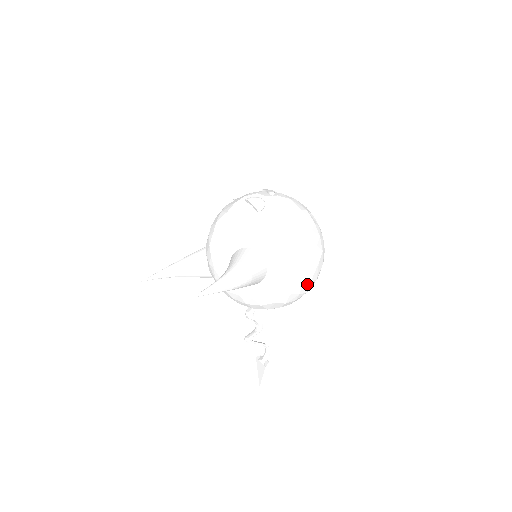
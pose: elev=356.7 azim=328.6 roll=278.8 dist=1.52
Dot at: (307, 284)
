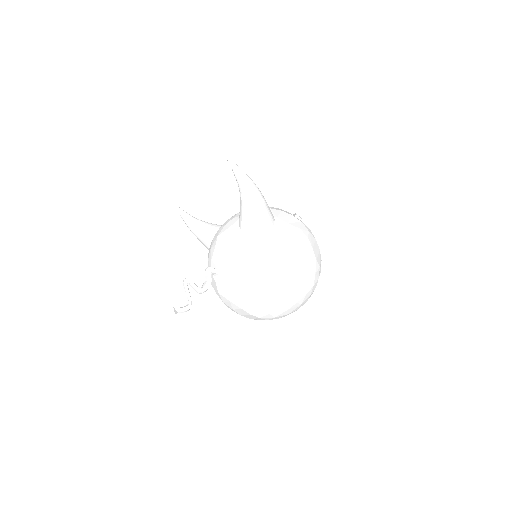
Dot at: (276, 281)
